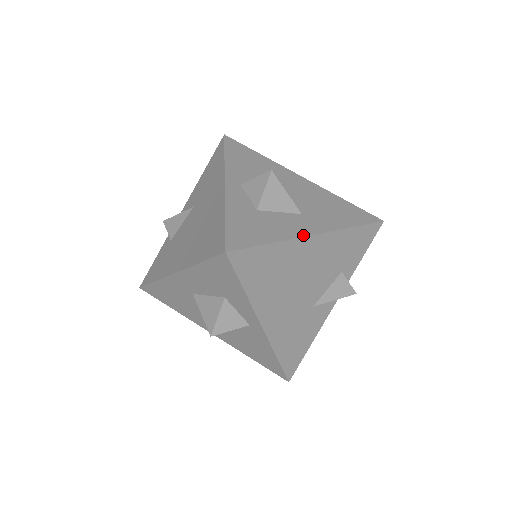
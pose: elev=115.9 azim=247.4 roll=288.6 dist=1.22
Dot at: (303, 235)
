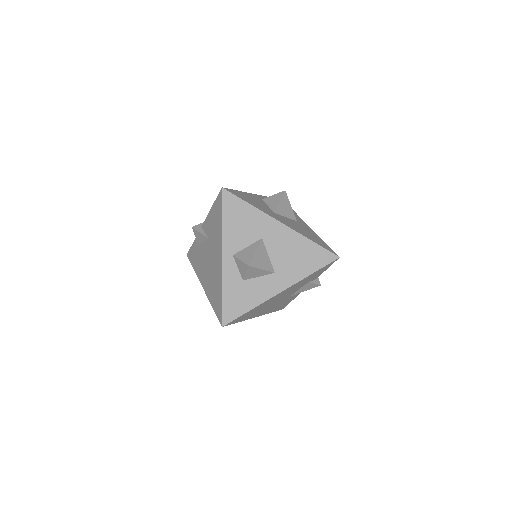
Dot at: (272, 296)
